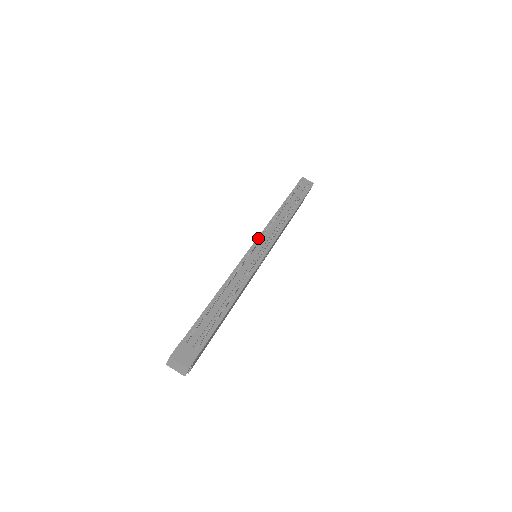
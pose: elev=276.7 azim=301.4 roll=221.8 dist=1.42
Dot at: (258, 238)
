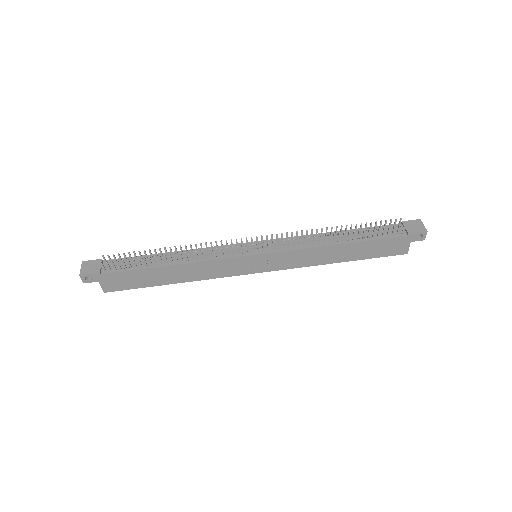
Dot at: (268, 240)
